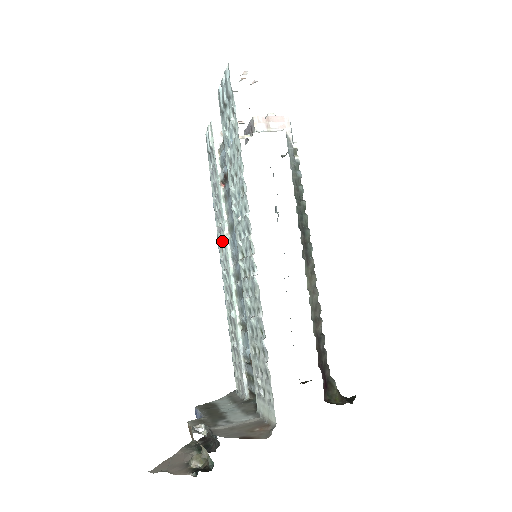
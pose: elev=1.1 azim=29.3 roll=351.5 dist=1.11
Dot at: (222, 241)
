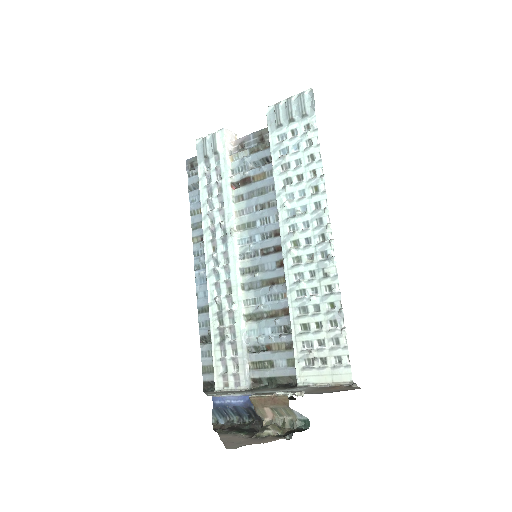
Dot at: (218, 238)
